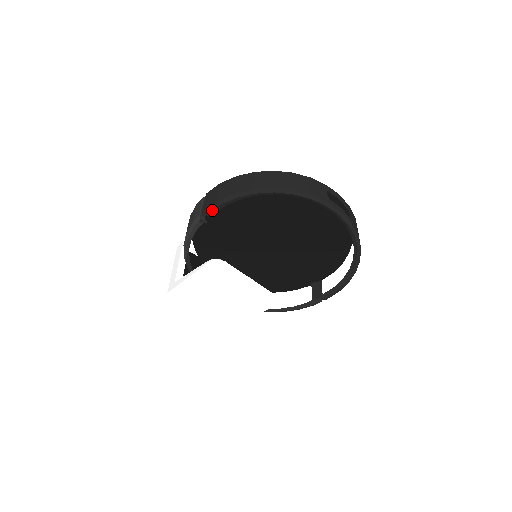
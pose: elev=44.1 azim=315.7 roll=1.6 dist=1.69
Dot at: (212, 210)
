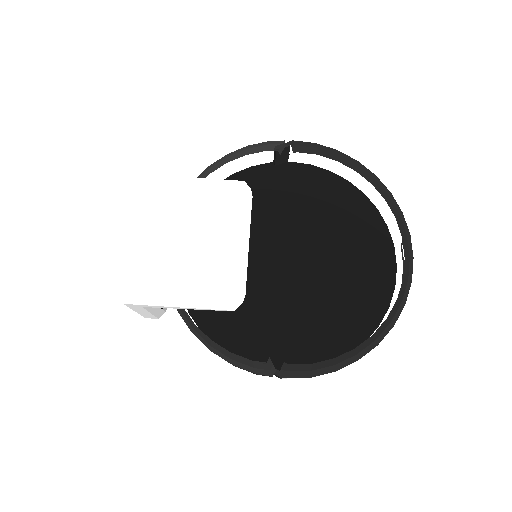
Dot at: (302, 145)
